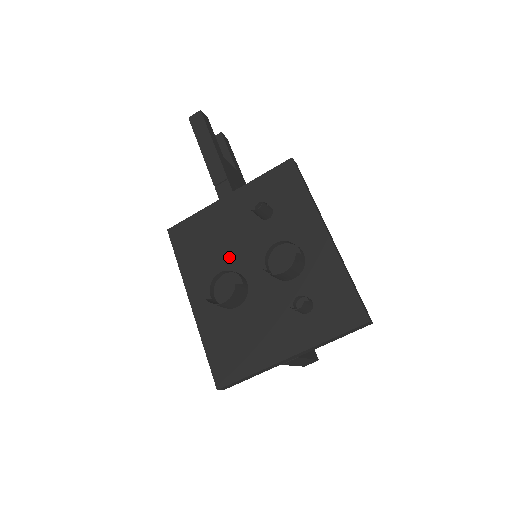
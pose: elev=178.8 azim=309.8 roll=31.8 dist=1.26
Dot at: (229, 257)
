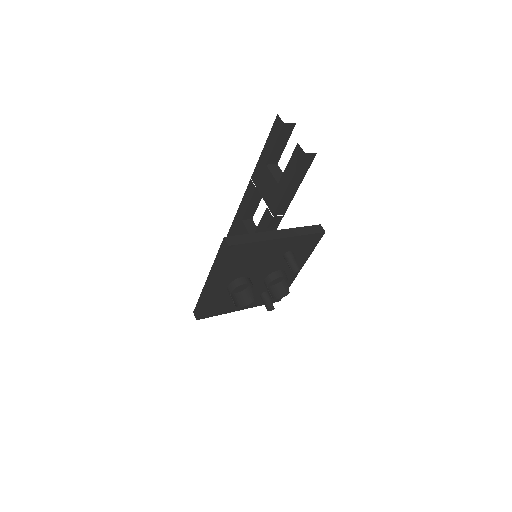
Dot at: (252, 270)
